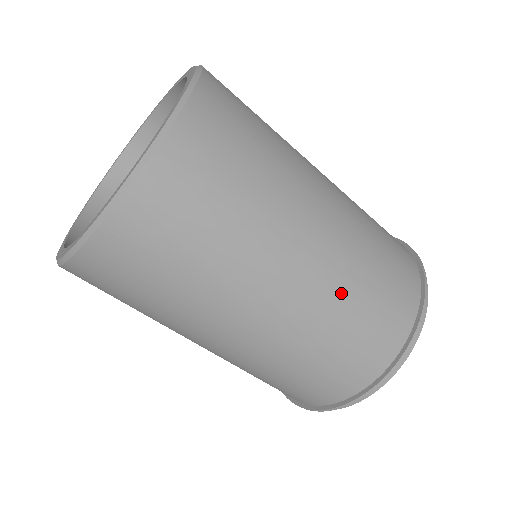
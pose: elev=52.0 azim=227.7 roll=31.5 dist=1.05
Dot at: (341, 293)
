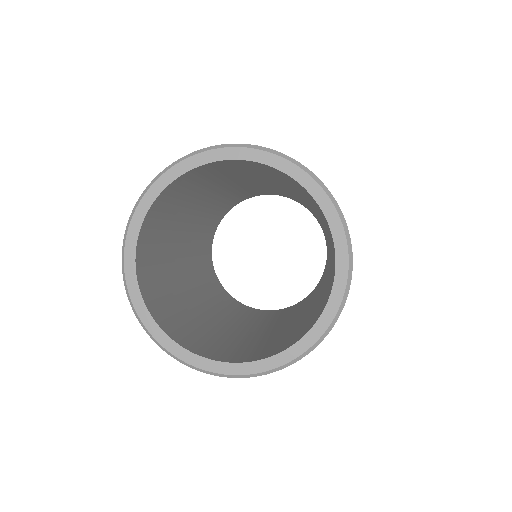
Dot at: occluded
